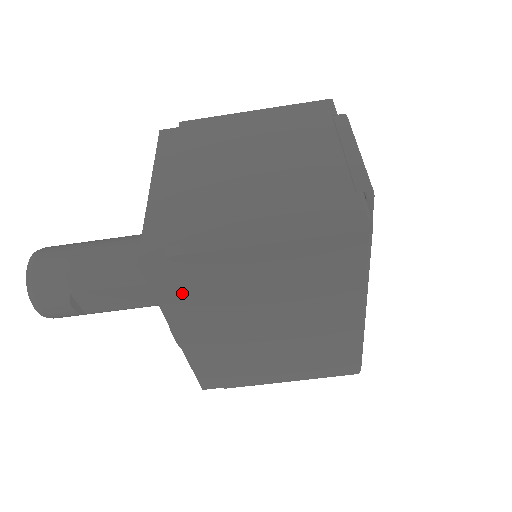
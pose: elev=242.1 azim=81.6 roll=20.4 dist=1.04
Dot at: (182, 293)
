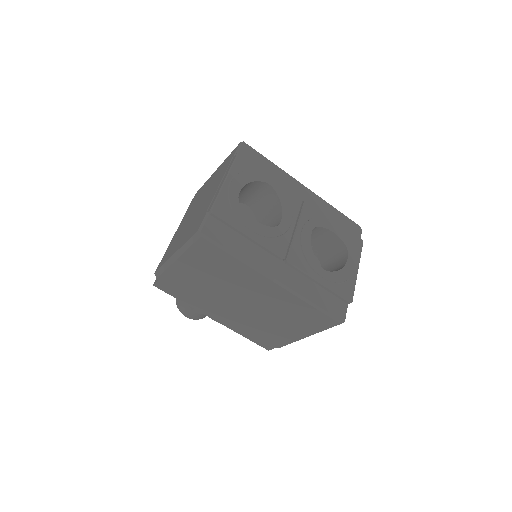
Dot at: (183, 294)
